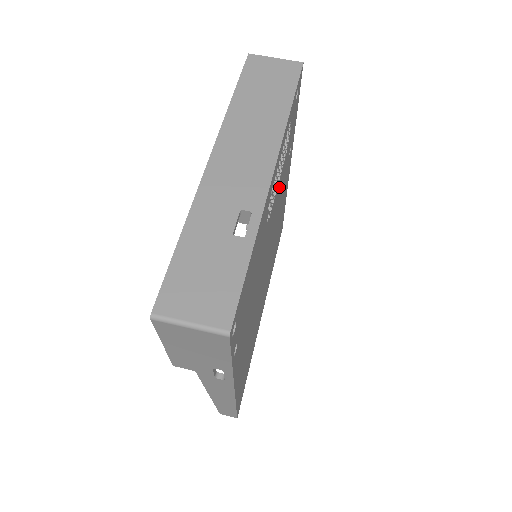
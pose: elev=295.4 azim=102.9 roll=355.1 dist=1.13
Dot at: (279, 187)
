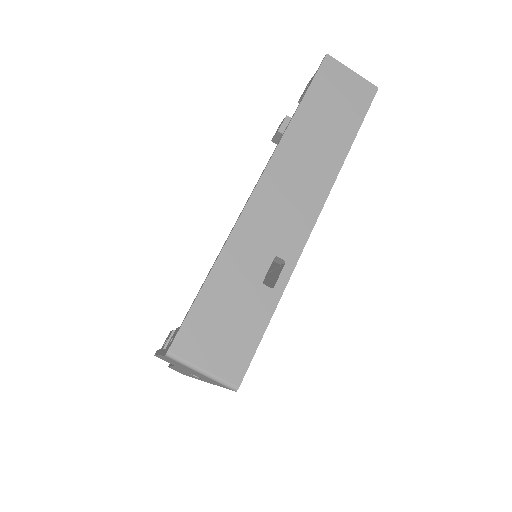
Dot at: occluded
